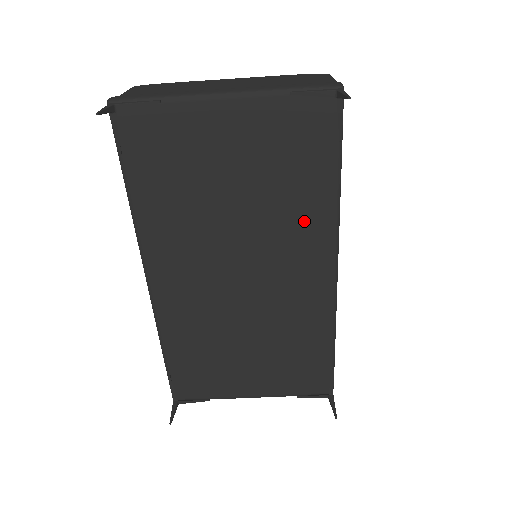
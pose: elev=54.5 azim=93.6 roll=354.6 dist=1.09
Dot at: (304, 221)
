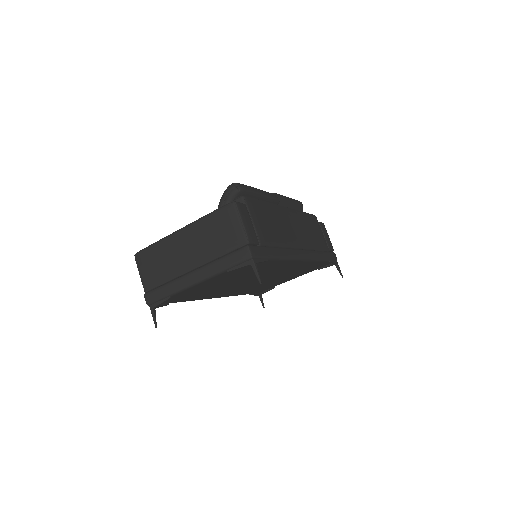
Dot at: (272, 267)
